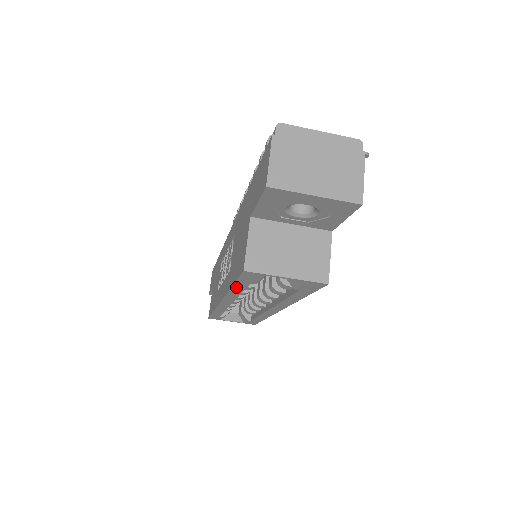
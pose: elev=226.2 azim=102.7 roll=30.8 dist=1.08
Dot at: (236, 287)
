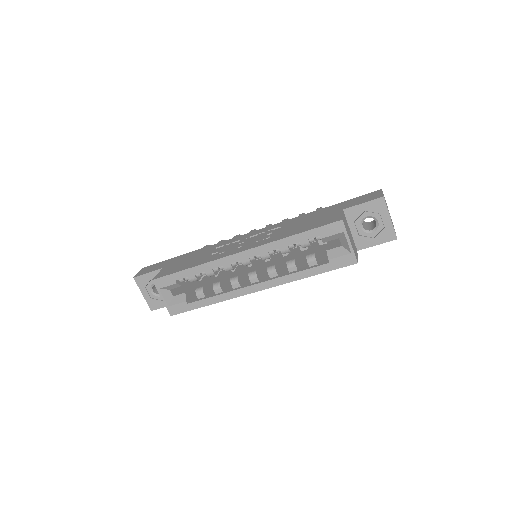
Dot at: (299, 236)
